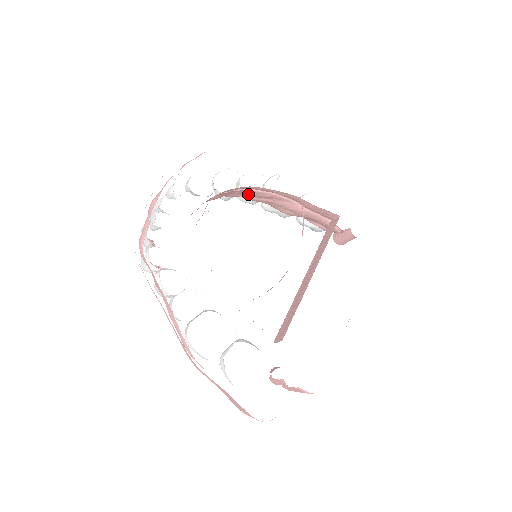
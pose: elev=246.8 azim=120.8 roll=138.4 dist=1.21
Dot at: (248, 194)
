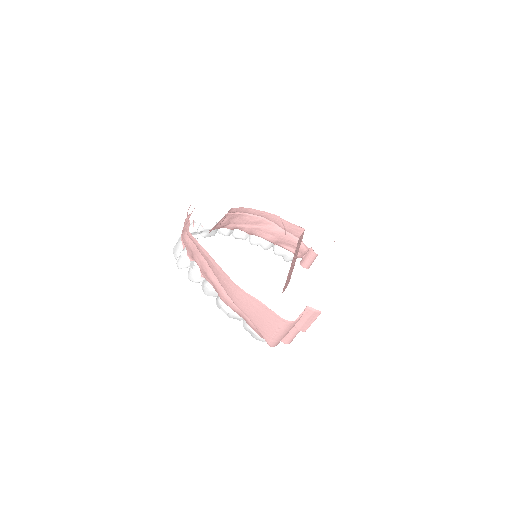
Dot at: (244, 221)
